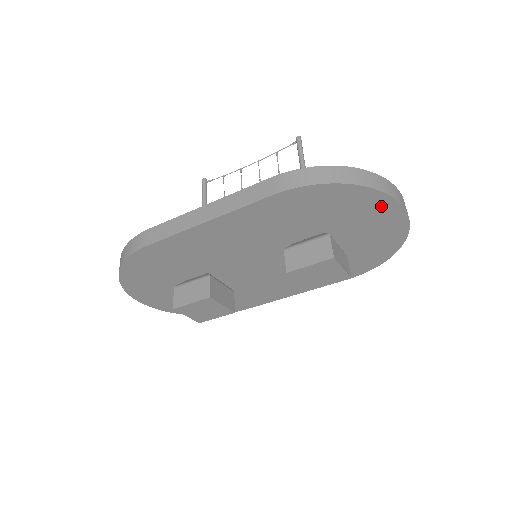
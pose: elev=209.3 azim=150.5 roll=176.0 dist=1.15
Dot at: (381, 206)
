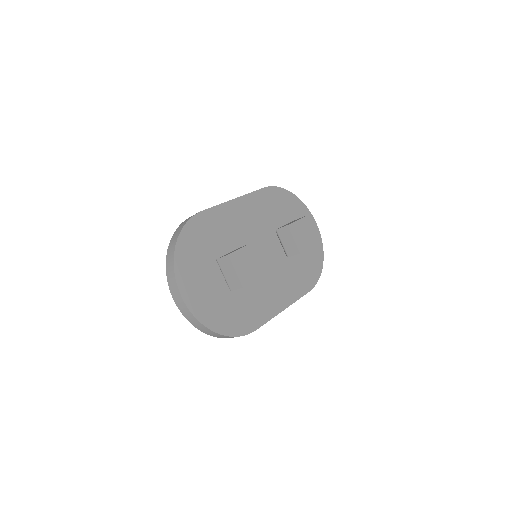
Dot at: (306, 214)
